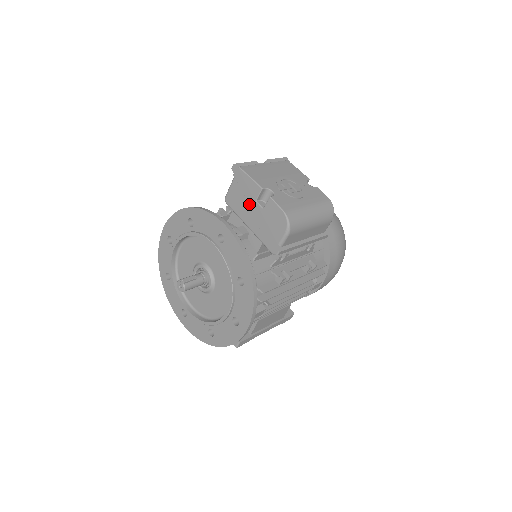
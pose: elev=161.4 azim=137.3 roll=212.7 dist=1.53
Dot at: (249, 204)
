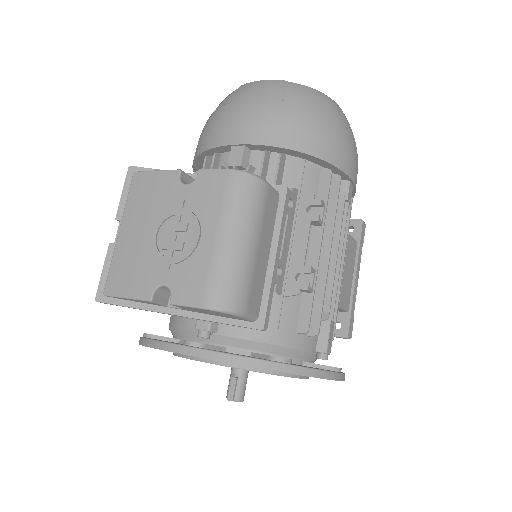
Dot at: occluded
